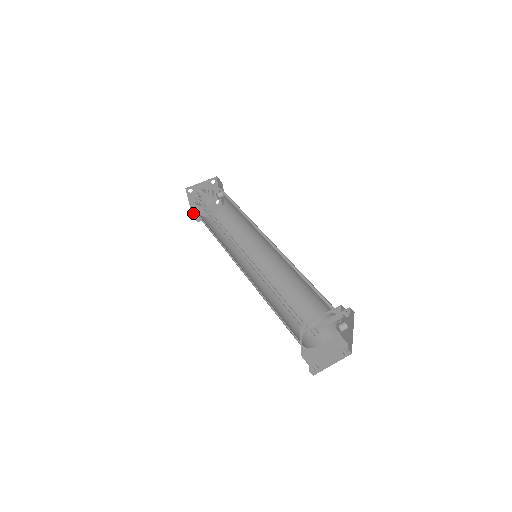
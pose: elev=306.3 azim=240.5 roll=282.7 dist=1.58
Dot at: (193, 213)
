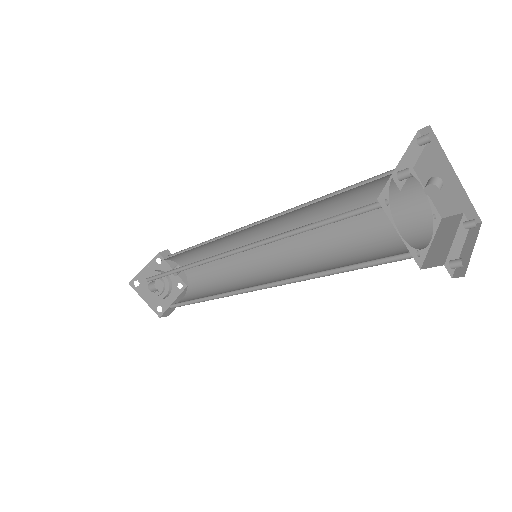
Dot at: (158, 314)
